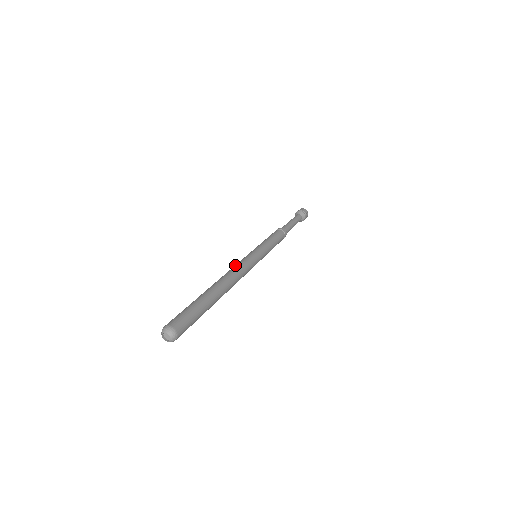
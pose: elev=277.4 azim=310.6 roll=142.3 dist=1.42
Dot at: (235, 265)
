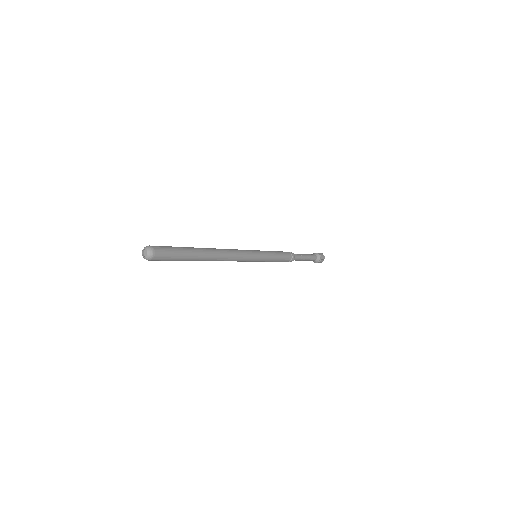
Dot at: occluded
